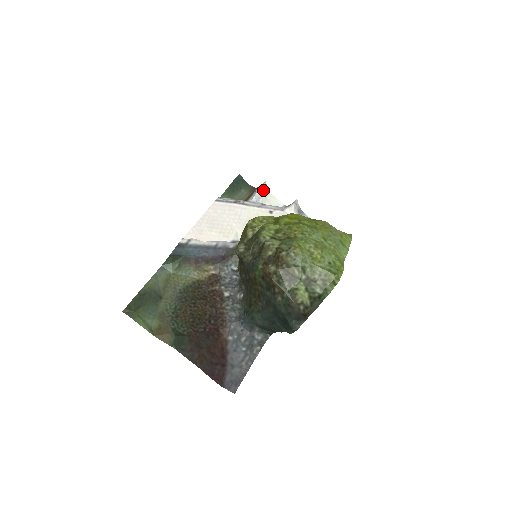
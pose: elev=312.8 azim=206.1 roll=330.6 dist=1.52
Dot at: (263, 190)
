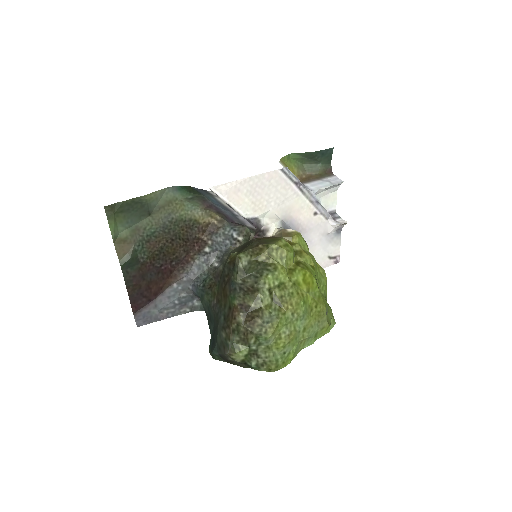
Dot at: (333, 186)
